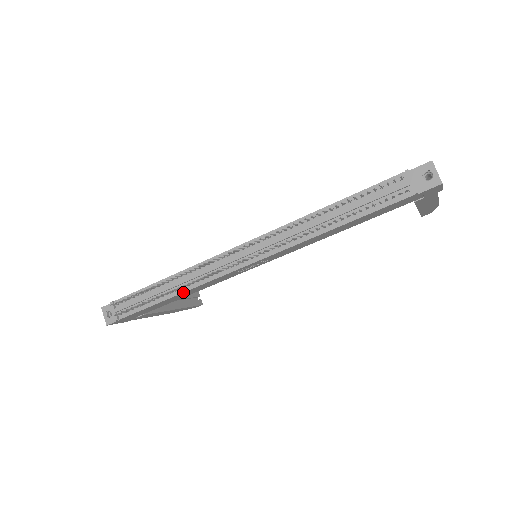
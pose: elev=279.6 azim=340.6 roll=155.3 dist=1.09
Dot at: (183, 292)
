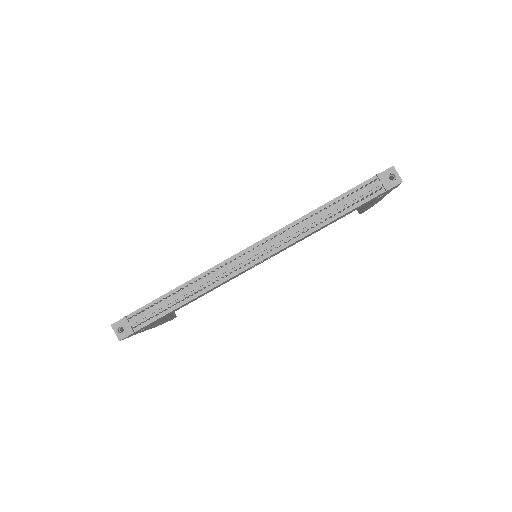
Dot at: (200, 295)
